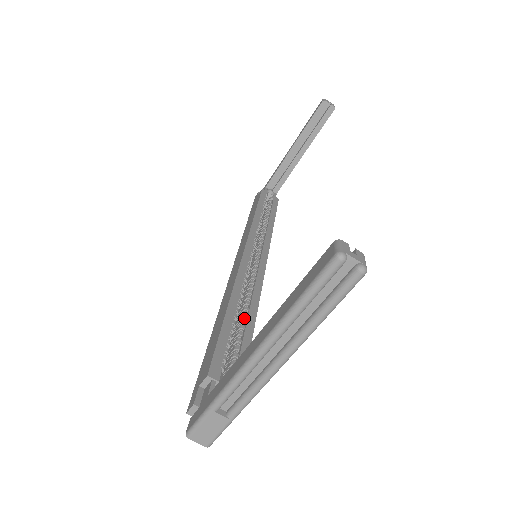
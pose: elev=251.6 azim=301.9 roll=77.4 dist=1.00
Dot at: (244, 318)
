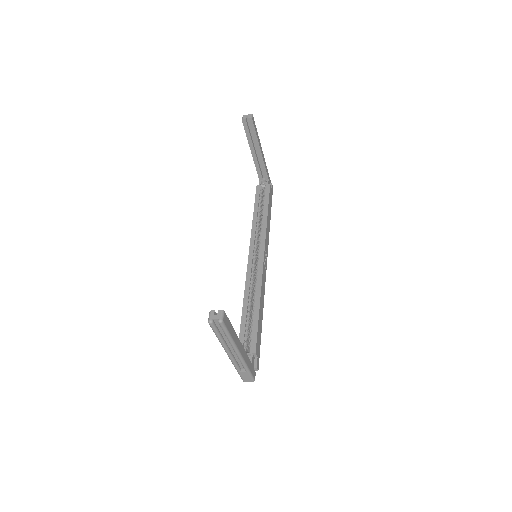
Dot at: (254, 307)
